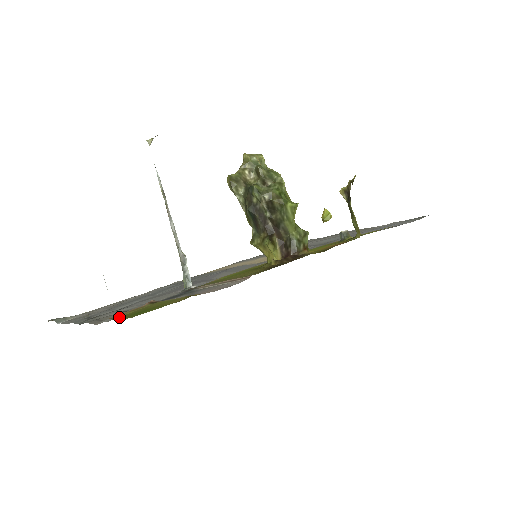
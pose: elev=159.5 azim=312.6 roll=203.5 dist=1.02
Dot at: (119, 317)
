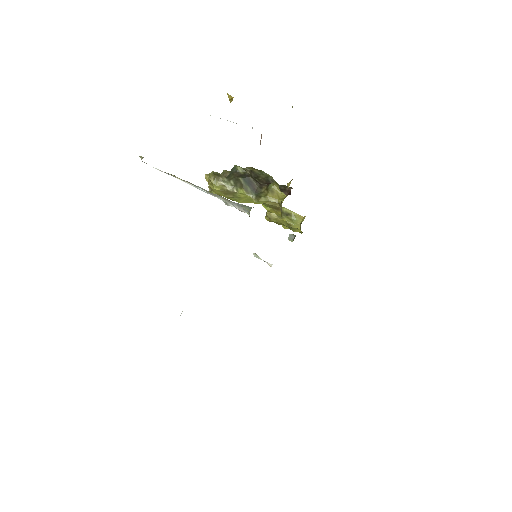
Dot at: occluded
